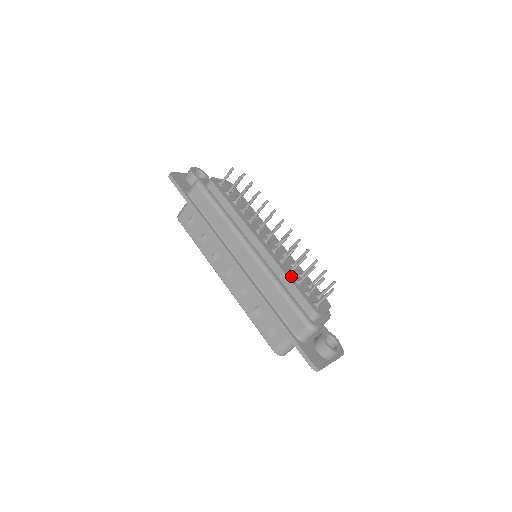
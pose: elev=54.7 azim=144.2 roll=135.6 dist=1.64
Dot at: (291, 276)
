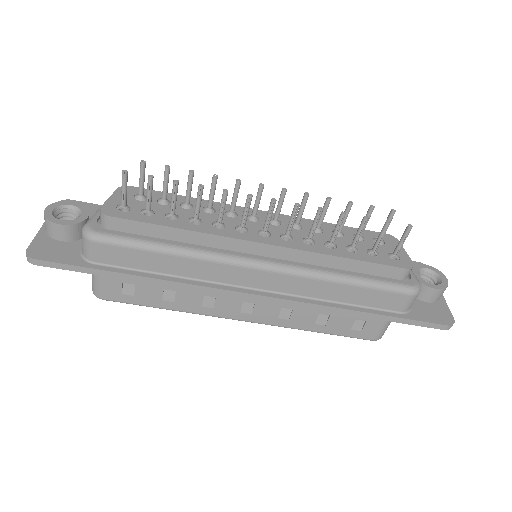
Dot at: (339, 251)
